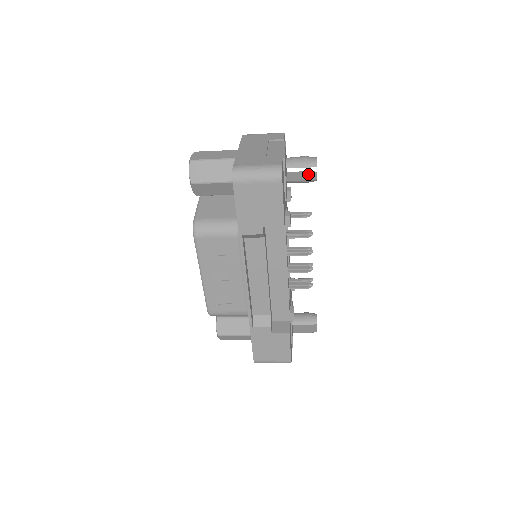
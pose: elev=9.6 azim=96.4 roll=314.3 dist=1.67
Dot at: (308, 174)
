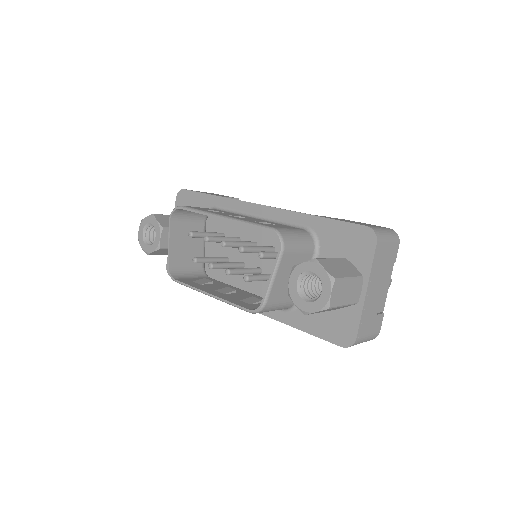
Dot at: occluded
